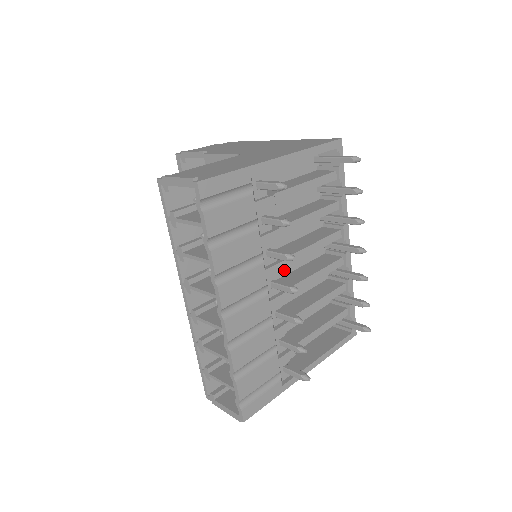
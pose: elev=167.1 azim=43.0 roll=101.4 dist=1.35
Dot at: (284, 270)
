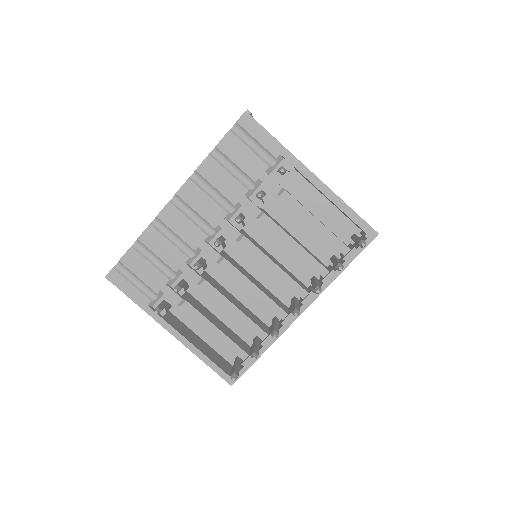
Dot at: (247, 264)
